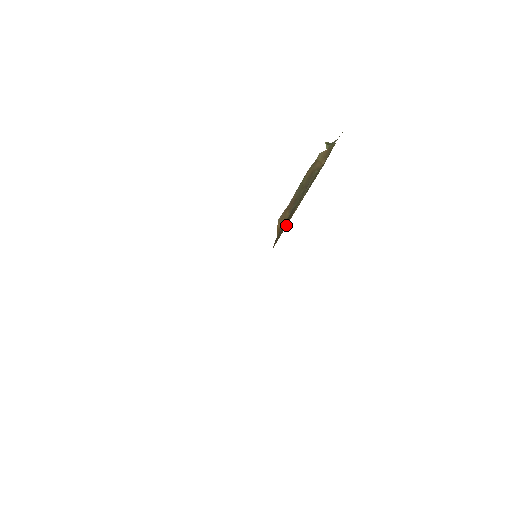
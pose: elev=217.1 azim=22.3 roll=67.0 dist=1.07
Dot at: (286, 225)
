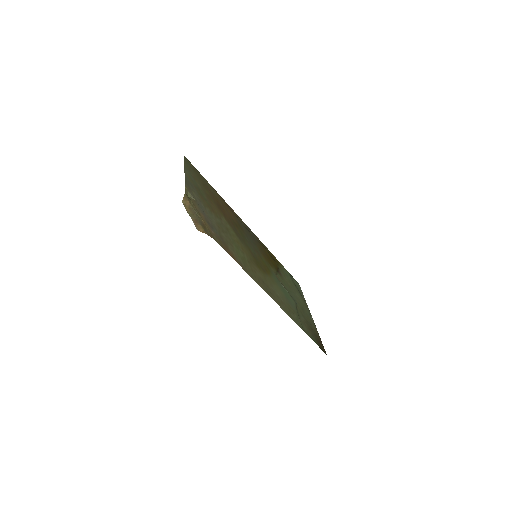
Dot at: (207, 229)
